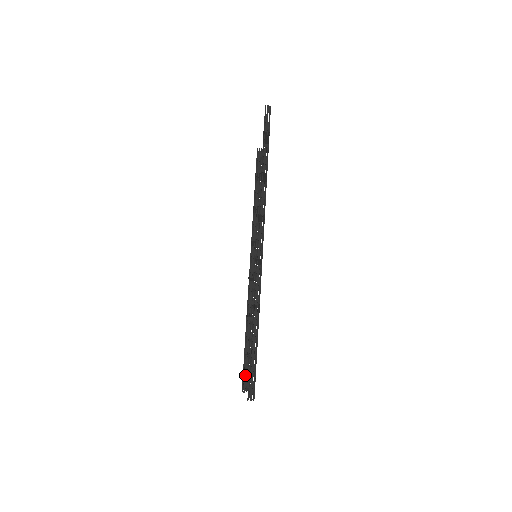
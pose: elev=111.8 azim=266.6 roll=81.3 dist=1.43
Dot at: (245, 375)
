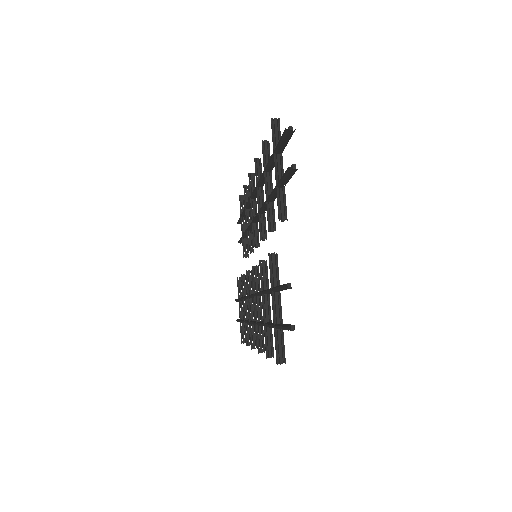
Dot at: occluded
